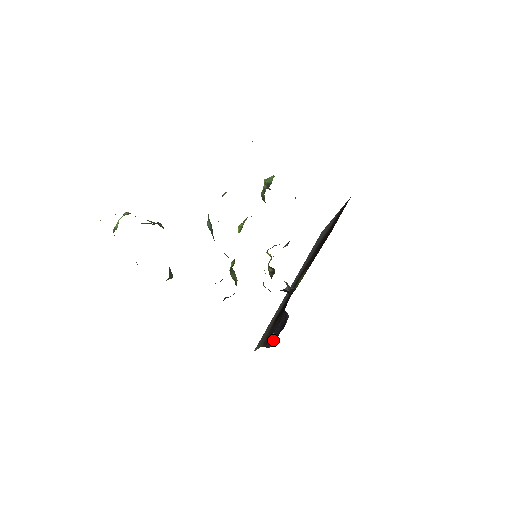
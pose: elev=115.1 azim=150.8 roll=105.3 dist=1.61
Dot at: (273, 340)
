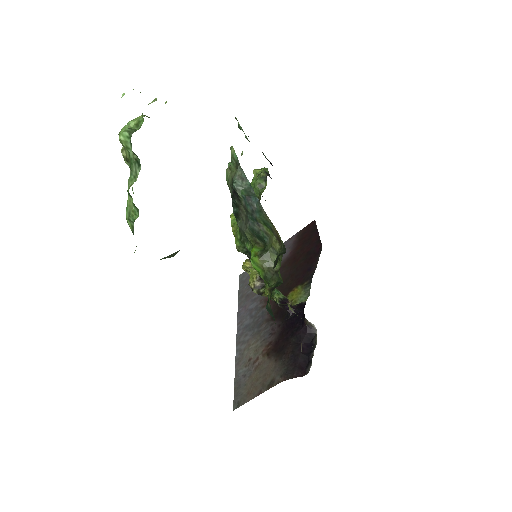
Dot at: (303, 366)
